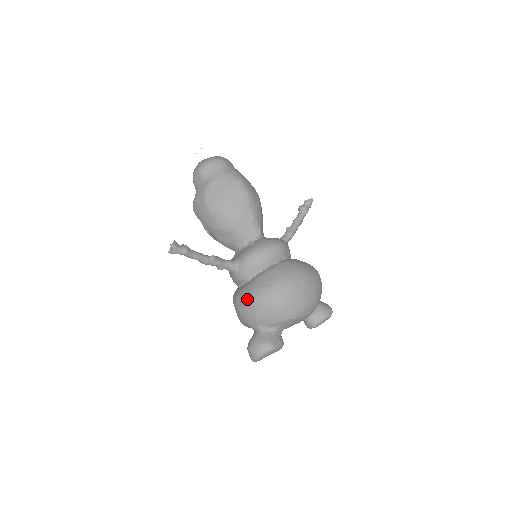
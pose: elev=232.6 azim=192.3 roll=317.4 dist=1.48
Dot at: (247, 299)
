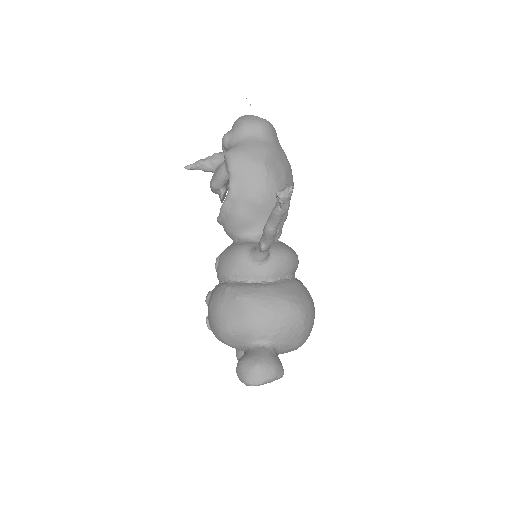
Dot at: (279, 302)
